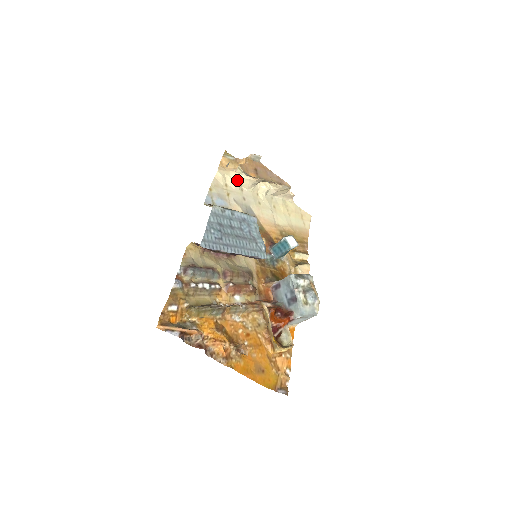
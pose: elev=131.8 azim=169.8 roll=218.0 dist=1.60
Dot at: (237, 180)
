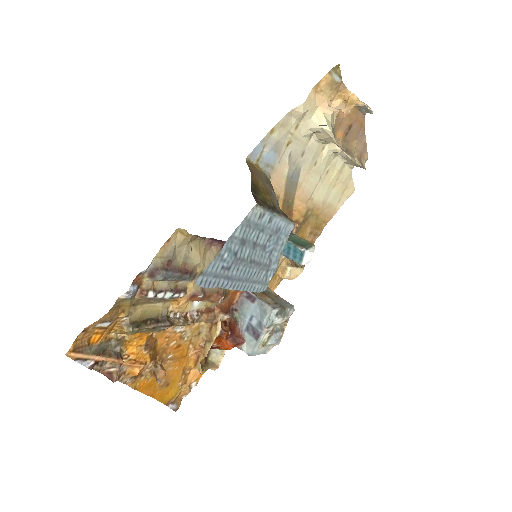
Dot at: (316, 127)
